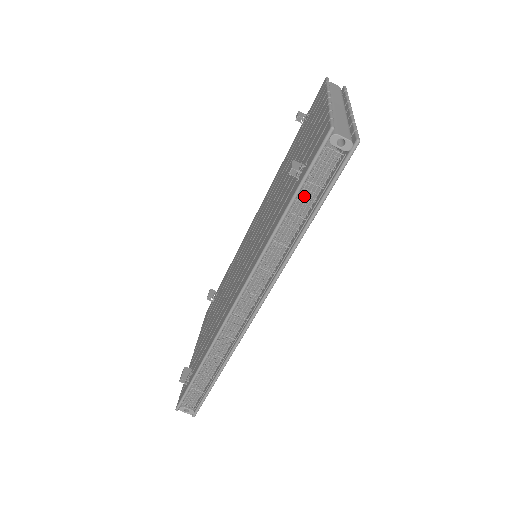
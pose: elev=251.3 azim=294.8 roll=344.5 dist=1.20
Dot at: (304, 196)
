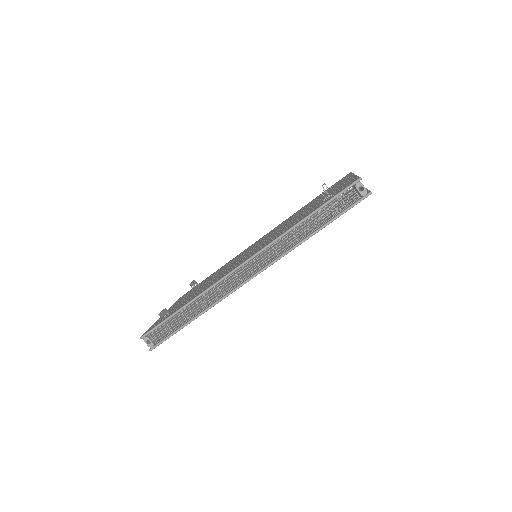
Dot at: (324, 212)
